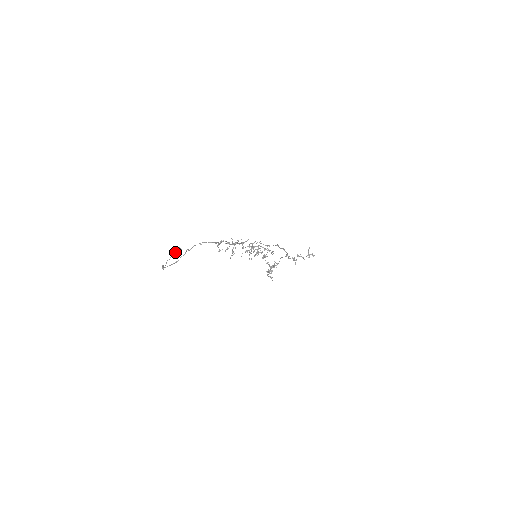
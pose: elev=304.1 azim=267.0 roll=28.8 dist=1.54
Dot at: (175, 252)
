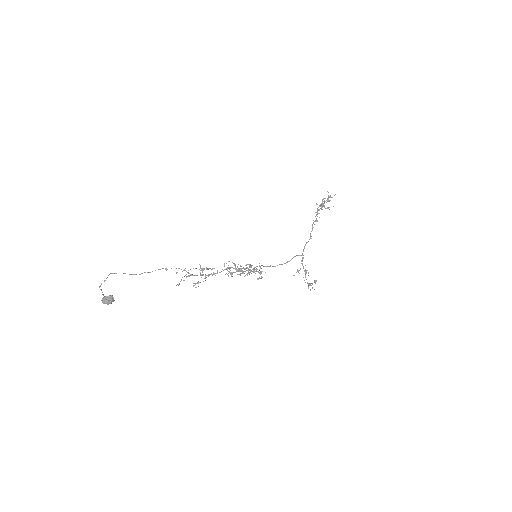
Dot at: (104, 303)
